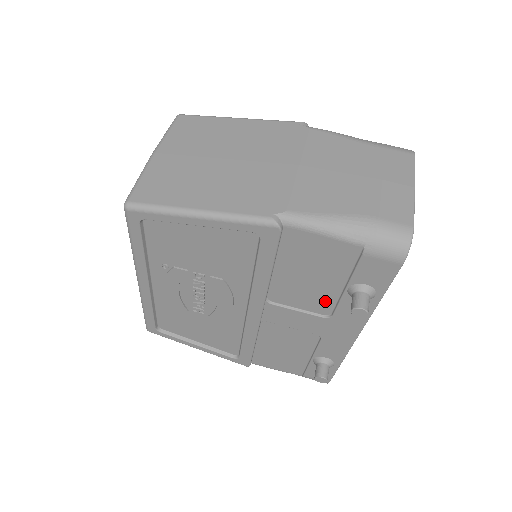
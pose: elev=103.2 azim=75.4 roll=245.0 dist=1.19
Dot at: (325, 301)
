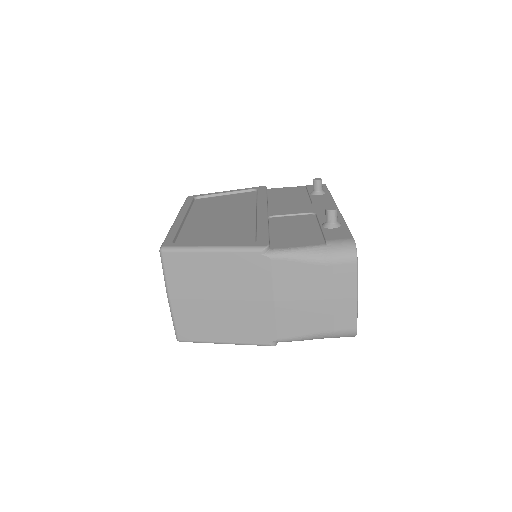
Dot at: occluded
